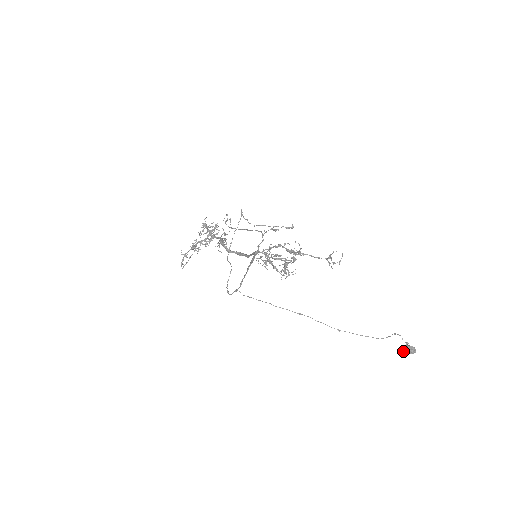
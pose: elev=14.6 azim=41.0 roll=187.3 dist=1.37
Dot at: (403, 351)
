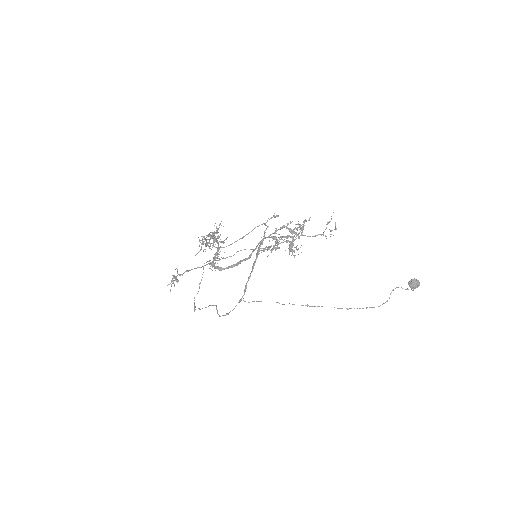
Dot at: (412, 285)
